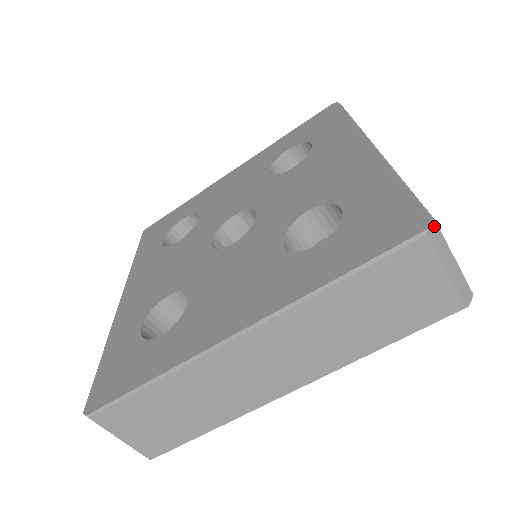
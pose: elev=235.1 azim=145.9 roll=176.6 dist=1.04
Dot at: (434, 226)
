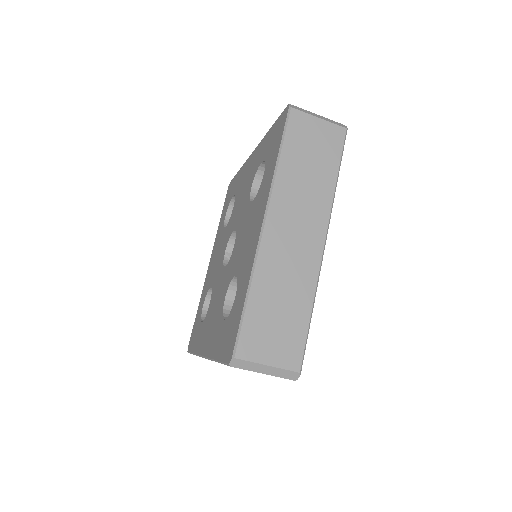
Dot at: (235, 361)
